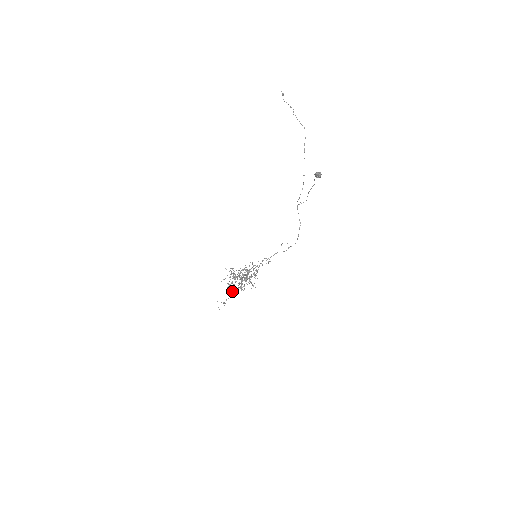
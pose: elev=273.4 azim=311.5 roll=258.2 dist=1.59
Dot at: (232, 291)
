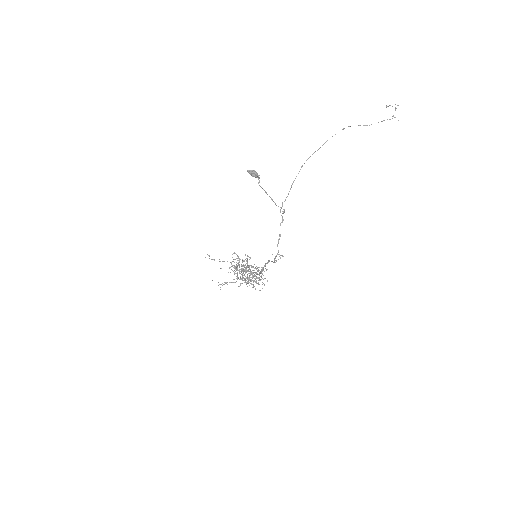
Dot at: occluded
